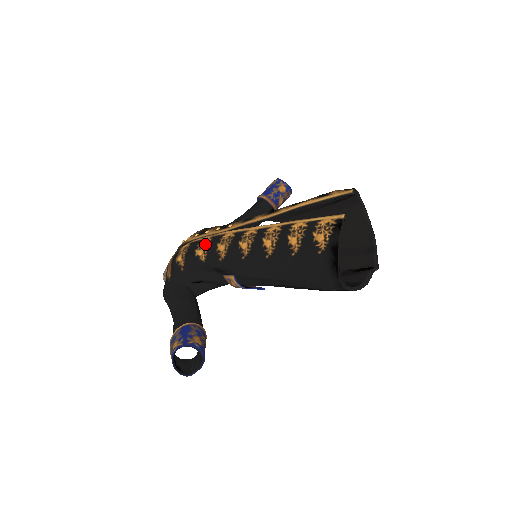
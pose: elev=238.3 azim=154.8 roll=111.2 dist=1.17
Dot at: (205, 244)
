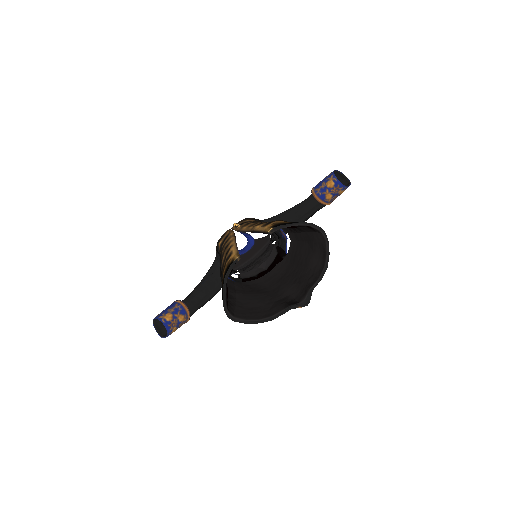
Dot at: (224, 237)
